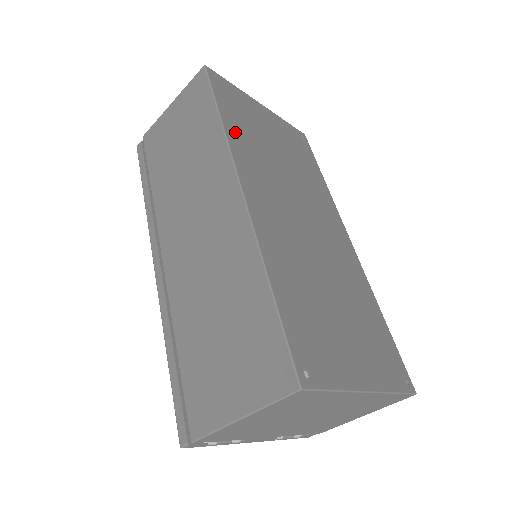
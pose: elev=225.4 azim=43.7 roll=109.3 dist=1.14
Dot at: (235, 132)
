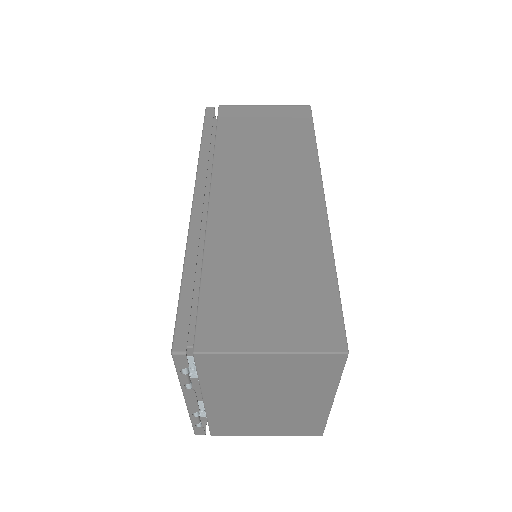
Dot at: occluded
